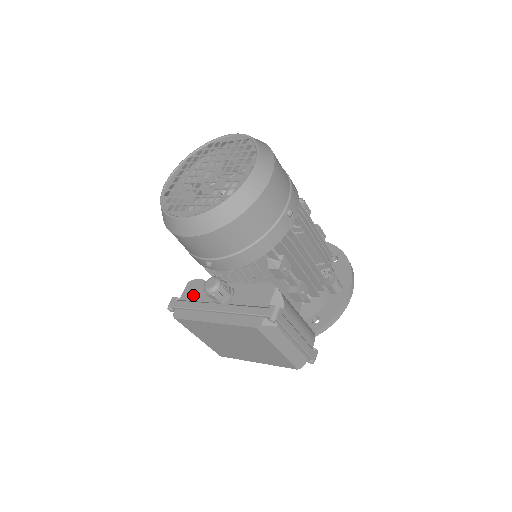
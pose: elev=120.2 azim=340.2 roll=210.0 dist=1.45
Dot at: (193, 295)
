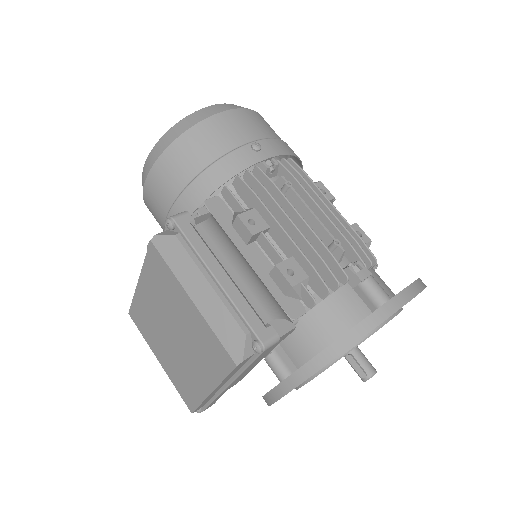
Dot at: occluded
